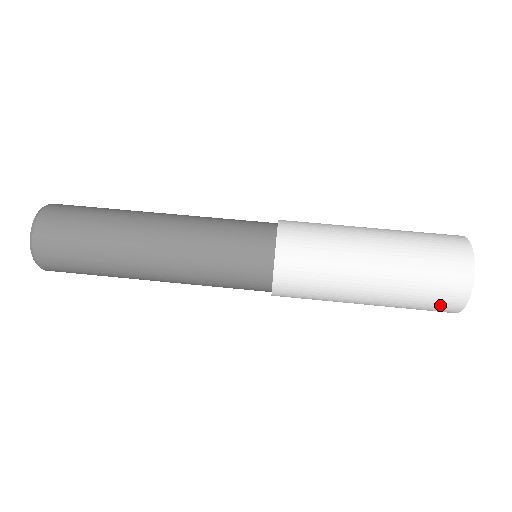
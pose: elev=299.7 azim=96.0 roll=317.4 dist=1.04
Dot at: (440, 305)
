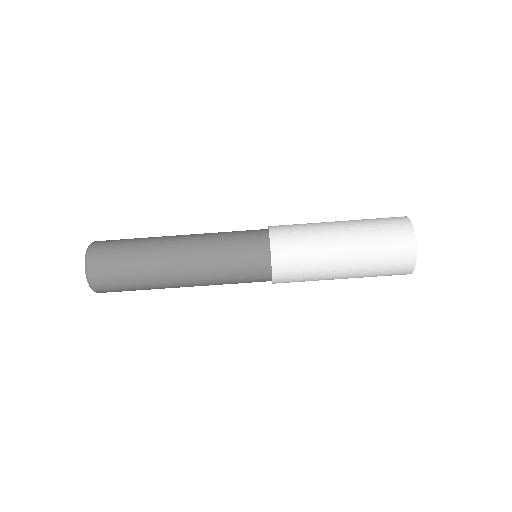
Dot at: (395, 274)
